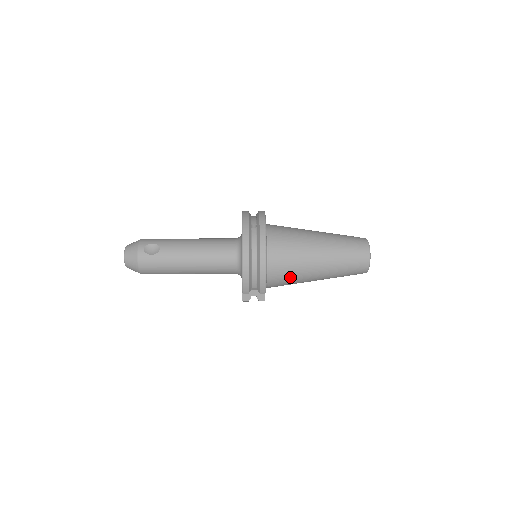
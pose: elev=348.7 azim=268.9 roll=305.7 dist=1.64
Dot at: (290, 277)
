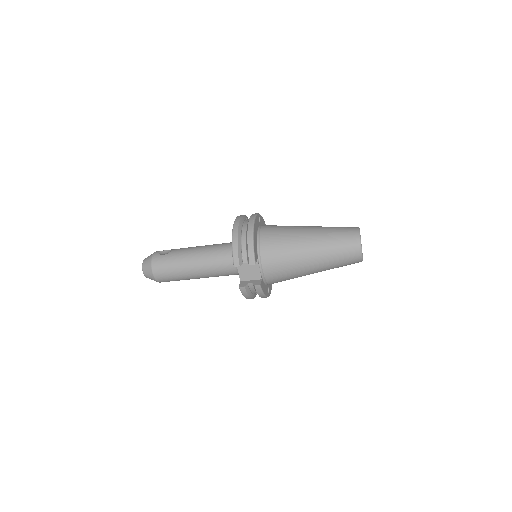
Dot at: (281, 256)
